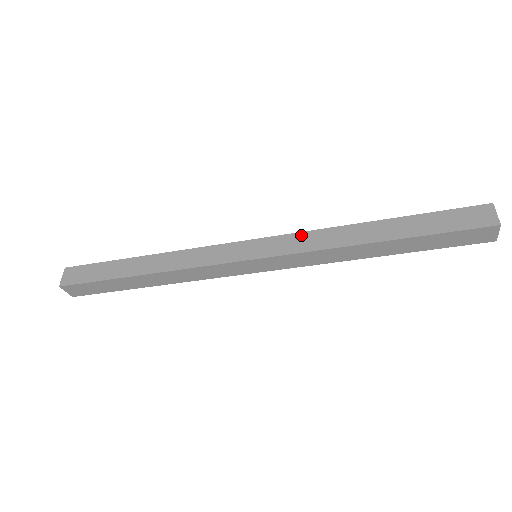
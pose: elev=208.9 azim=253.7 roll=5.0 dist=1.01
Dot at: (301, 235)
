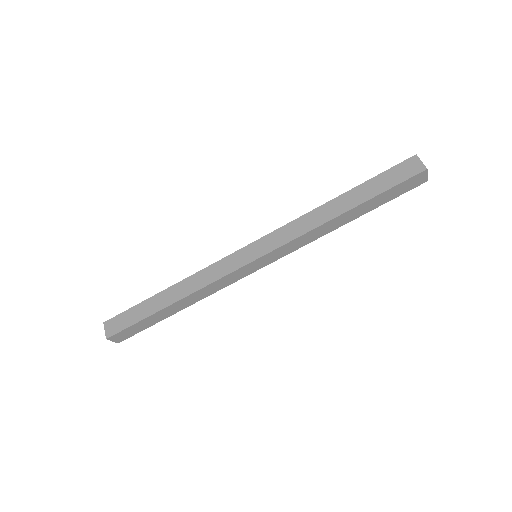
Dot at: occluded
